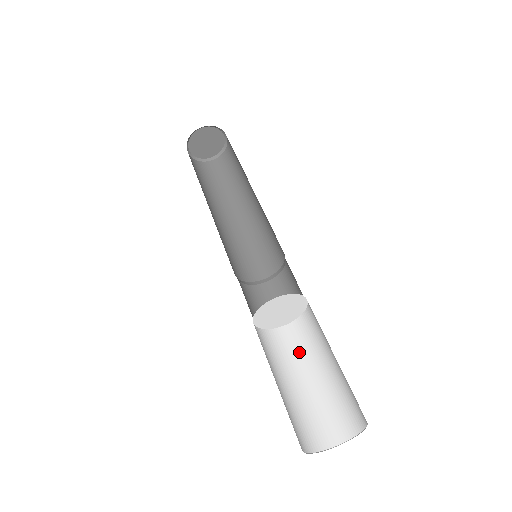
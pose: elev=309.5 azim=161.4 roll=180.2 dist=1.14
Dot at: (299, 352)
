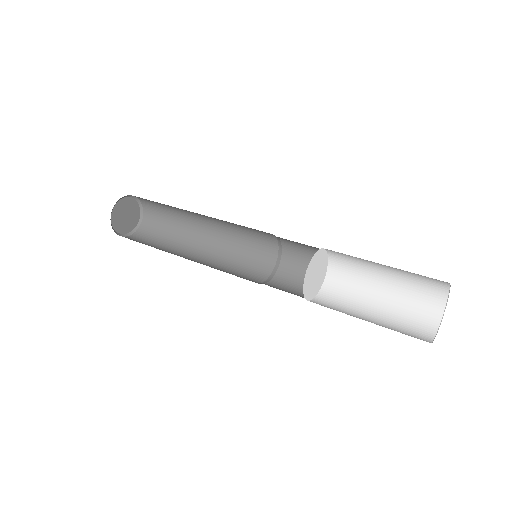
Dot at: (348, 299)
